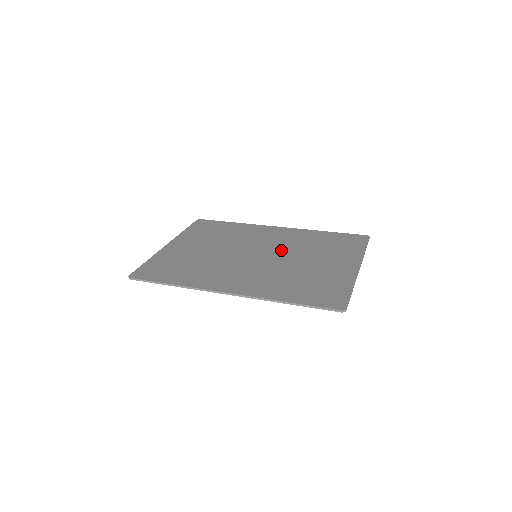
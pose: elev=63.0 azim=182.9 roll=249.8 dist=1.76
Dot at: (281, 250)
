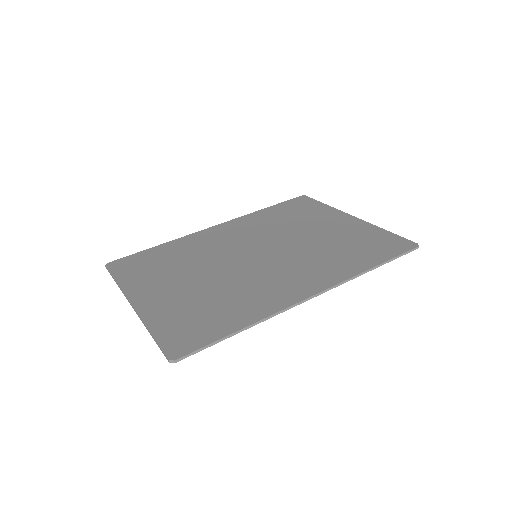
Dot at: (267, 239)
